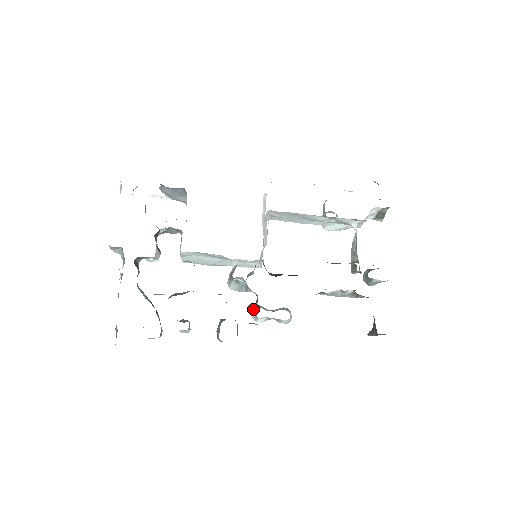
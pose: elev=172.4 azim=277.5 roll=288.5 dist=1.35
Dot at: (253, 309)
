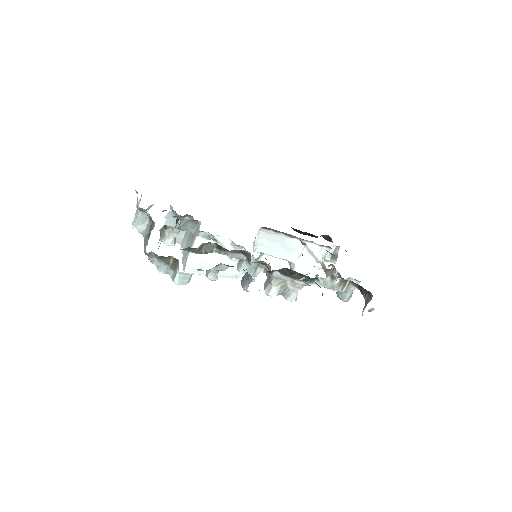
Dot at: (264, 286)
